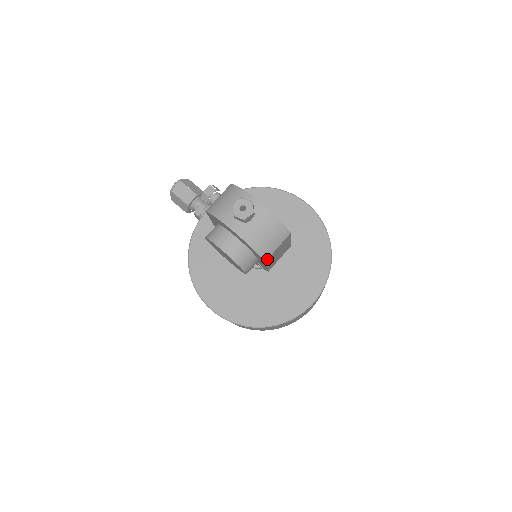
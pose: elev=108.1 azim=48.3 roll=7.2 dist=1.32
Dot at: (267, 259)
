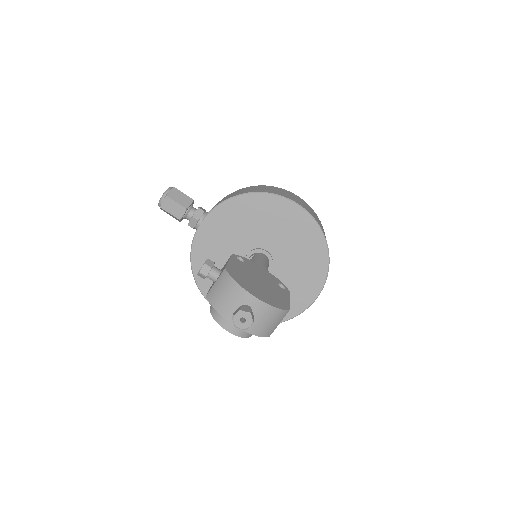
Dot at: (270, 334)
